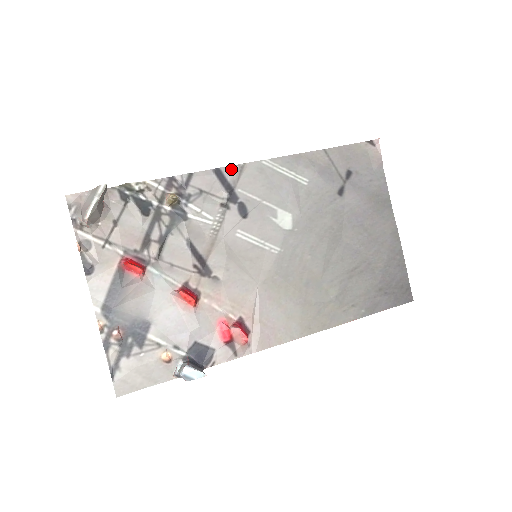
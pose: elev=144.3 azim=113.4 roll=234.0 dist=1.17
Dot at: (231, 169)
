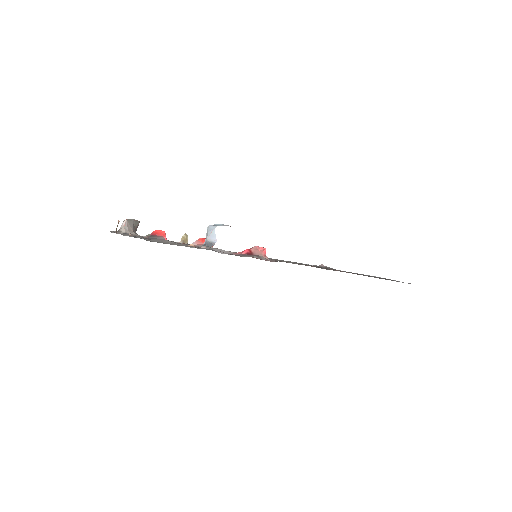
Dot at: occluded
